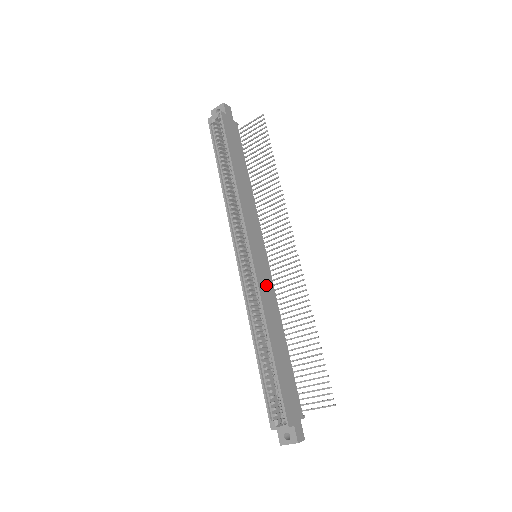
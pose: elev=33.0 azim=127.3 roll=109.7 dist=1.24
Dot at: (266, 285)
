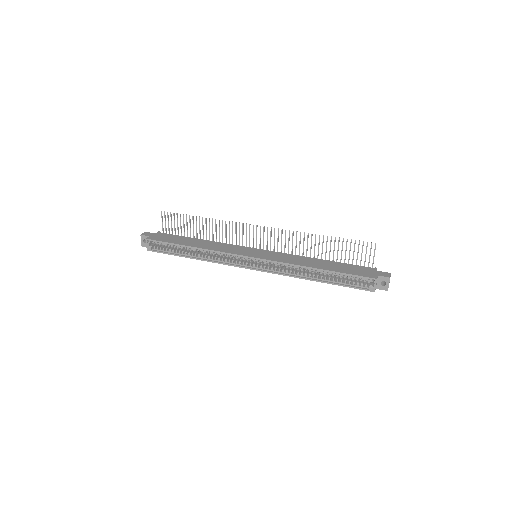
Dot at: (278, 257)
